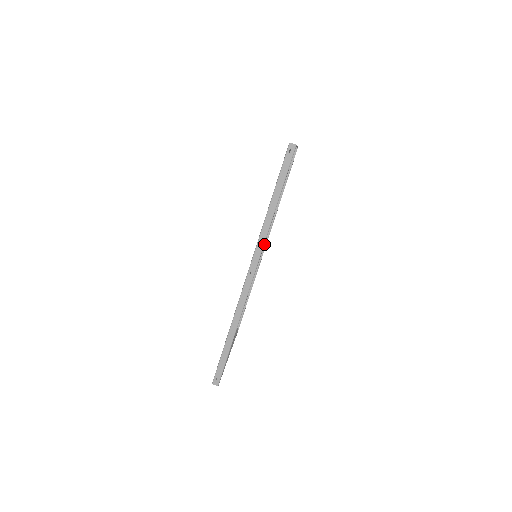
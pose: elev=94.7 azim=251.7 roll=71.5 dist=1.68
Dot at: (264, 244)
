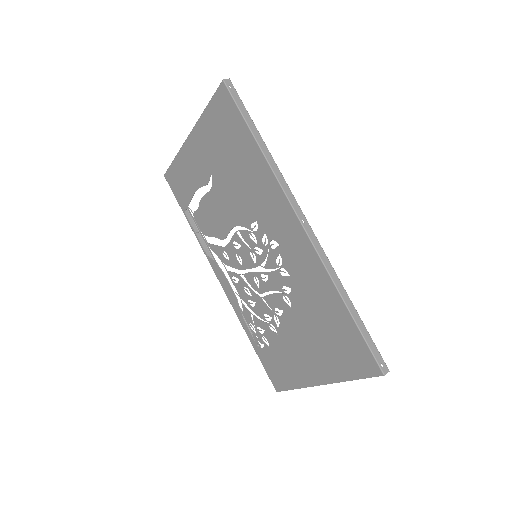
Dot at: occluded
